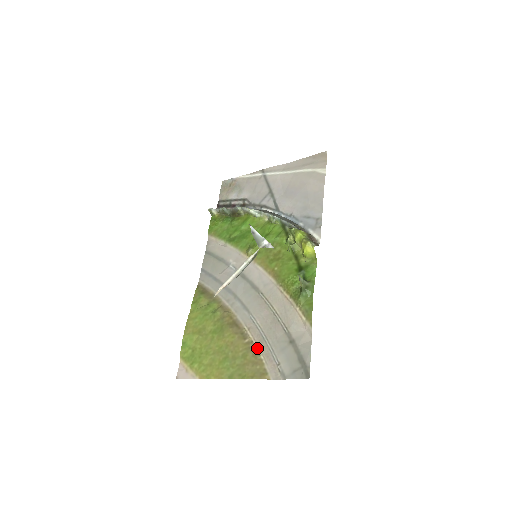
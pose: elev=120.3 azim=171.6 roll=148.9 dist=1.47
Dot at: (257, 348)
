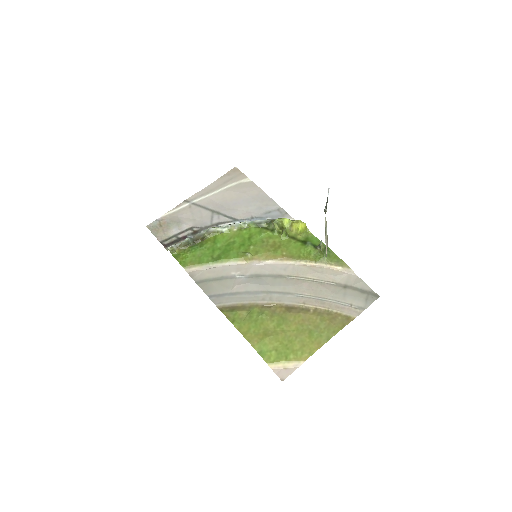
Dot at: (325, 309)
